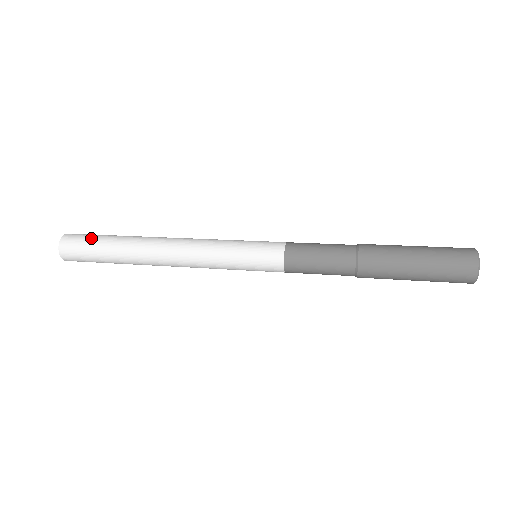
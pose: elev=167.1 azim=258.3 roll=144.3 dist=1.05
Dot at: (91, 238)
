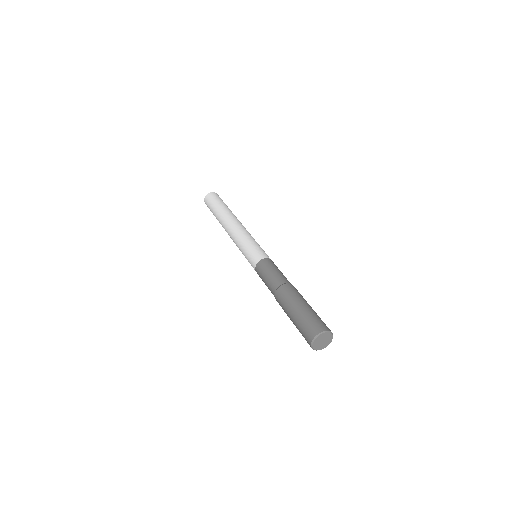
Dot at: (212, 203)
